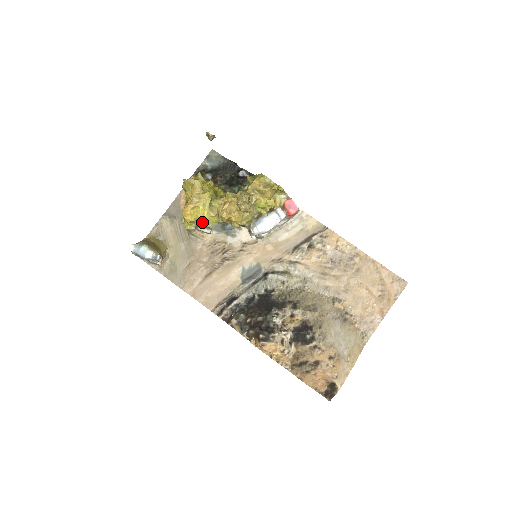
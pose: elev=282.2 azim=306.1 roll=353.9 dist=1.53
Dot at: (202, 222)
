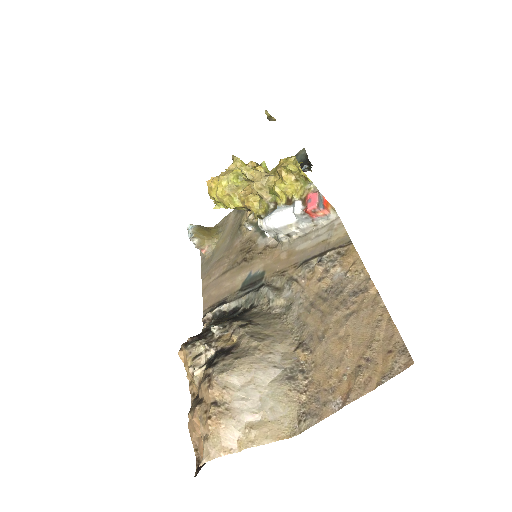
Dot at: (221, 200)
